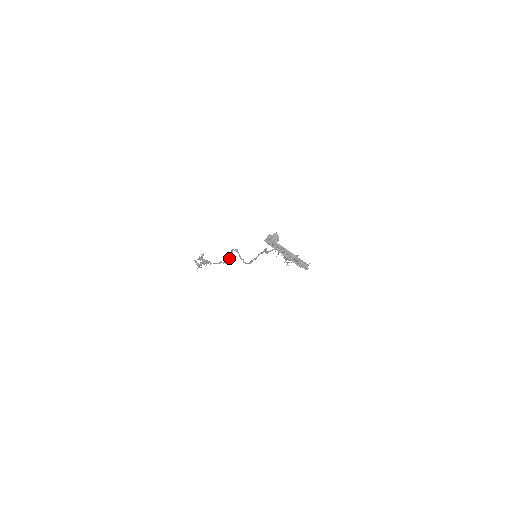
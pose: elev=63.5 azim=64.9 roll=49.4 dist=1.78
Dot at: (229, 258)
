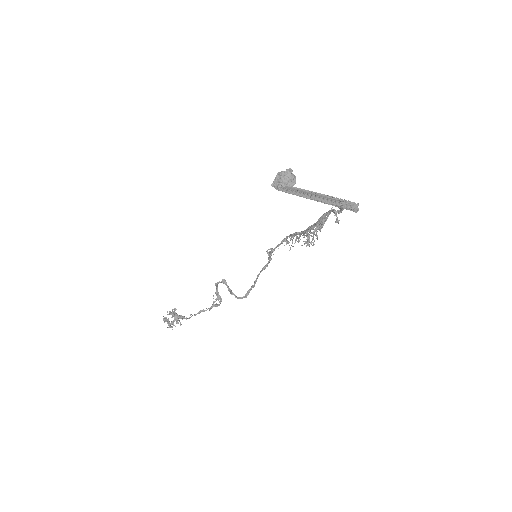
Dot at: (213, 302)
